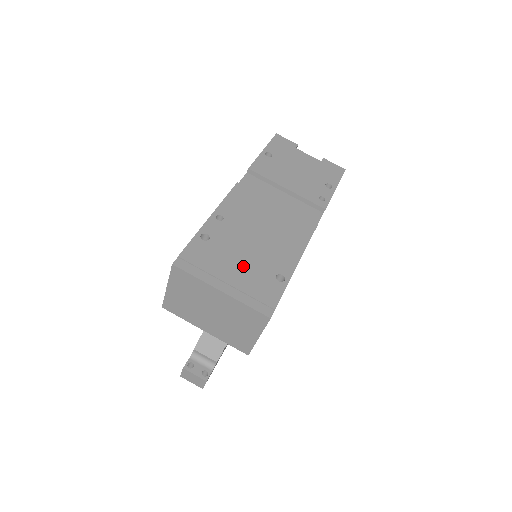
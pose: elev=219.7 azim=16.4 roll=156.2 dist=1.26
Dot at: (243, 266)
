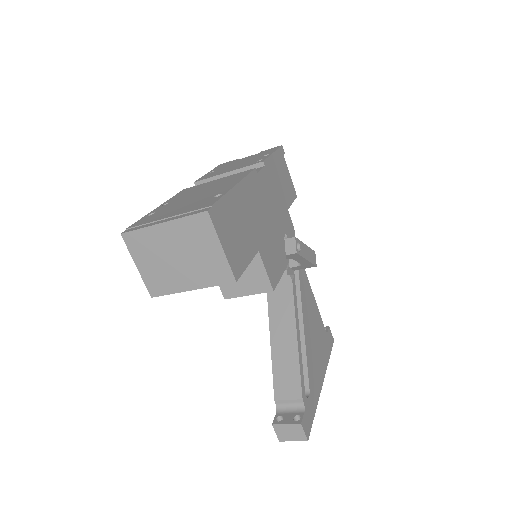
Dot at: (183, 207)
